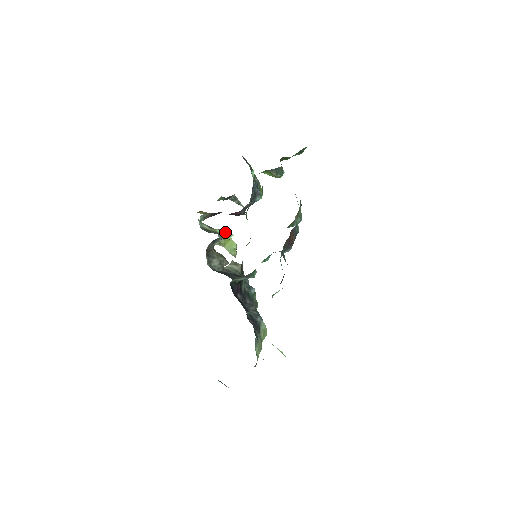
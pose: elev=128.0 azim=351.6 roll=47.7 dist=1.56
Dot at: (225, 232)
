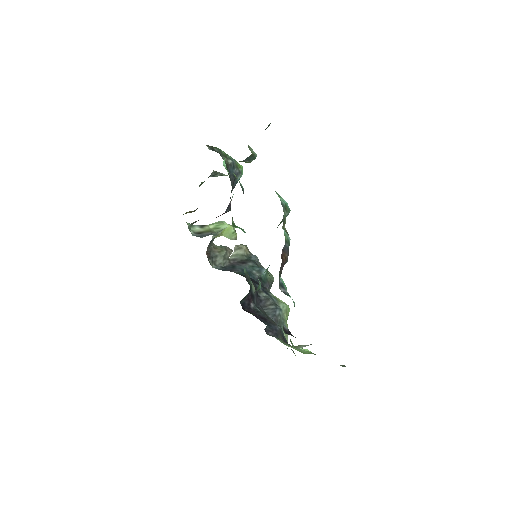
Dot at: (218, 226)
